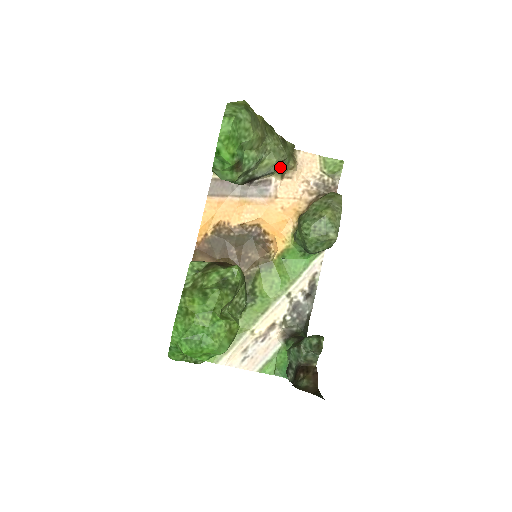
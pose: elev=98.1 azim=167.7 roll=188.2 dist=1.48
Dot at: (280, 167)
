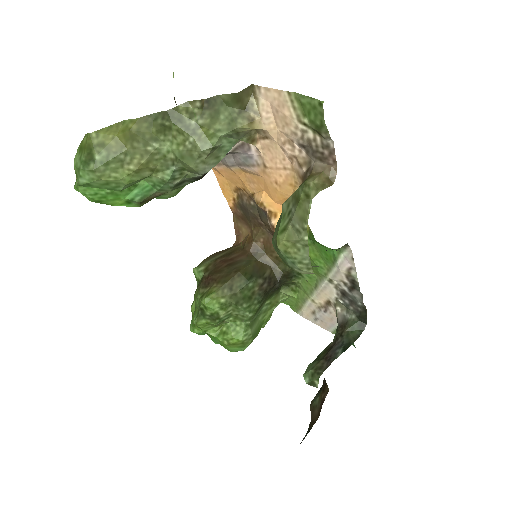
Dot at: (230, 143)
